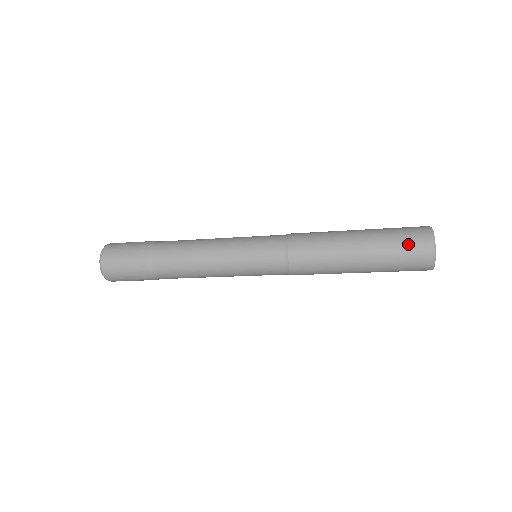
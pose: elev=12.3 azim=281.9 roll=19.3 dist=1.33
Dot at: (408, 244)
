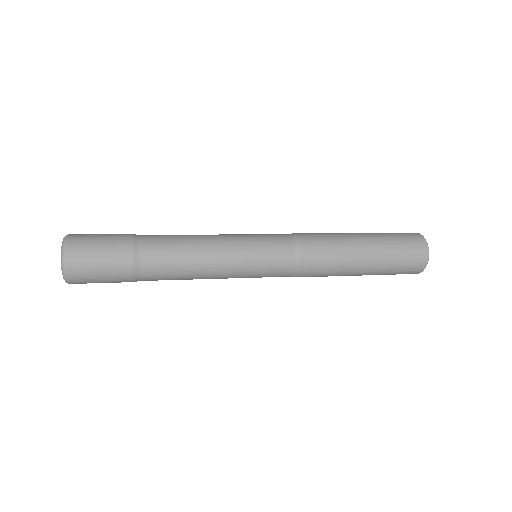
Dot at: (407, 244)
